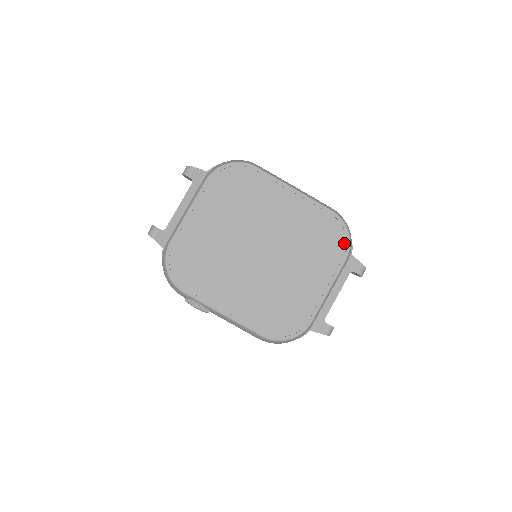
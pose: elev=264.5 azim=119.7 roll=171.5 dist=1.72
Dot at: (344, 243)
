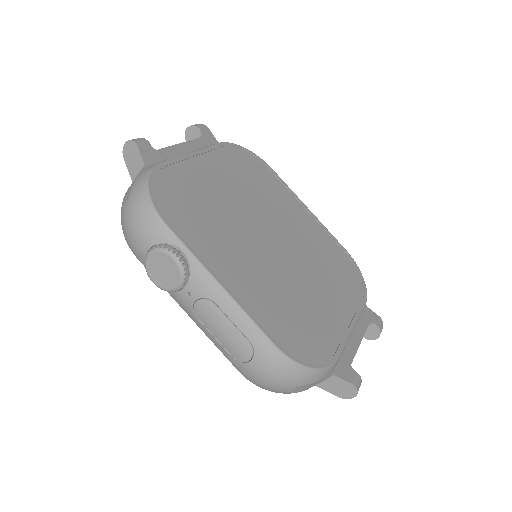
Dot at: (361, 286)
